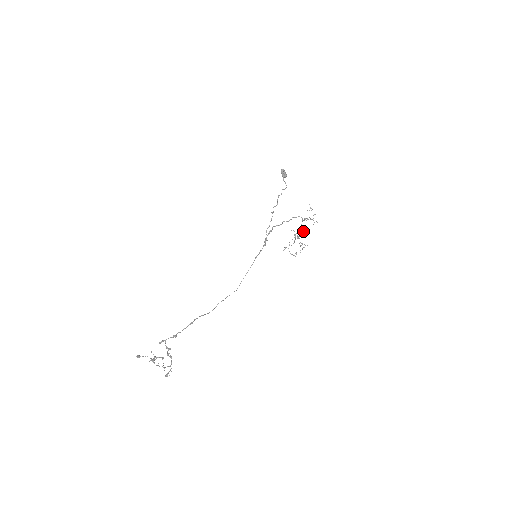
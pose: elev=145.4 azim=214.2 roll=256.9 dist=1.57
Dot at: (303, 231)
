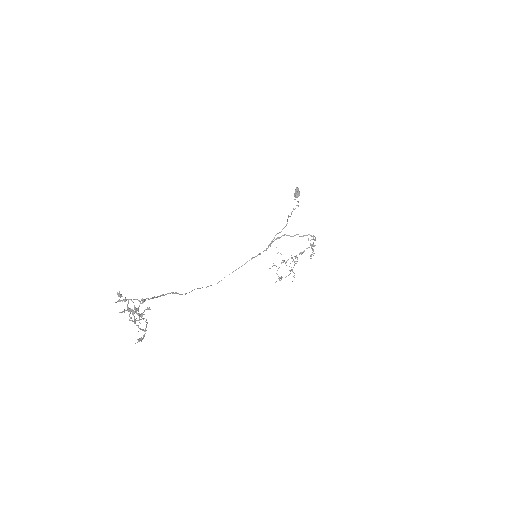
Dot at: (297, 258)
